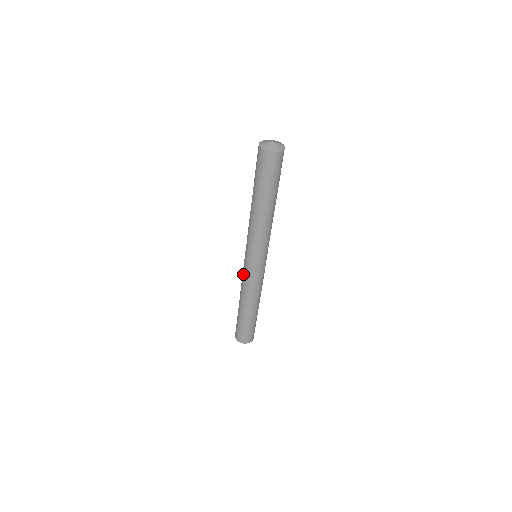
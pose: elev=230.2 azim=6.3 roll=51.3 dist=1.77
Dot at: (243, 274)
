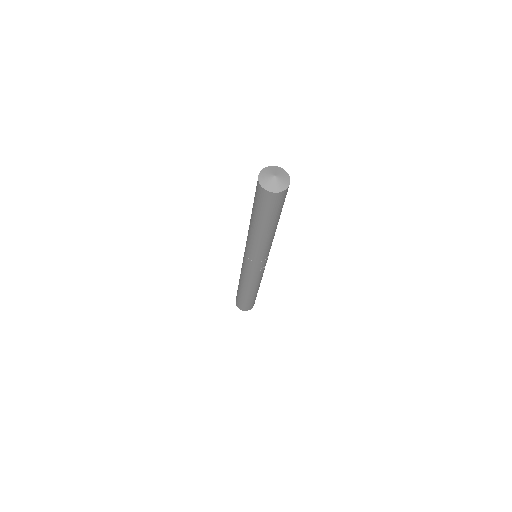
Dot at: (242, 267)
